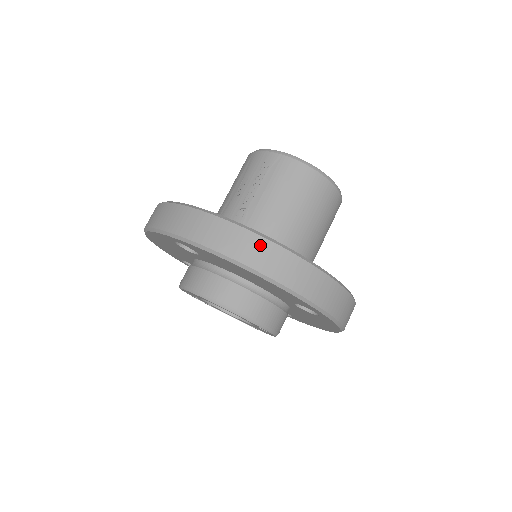
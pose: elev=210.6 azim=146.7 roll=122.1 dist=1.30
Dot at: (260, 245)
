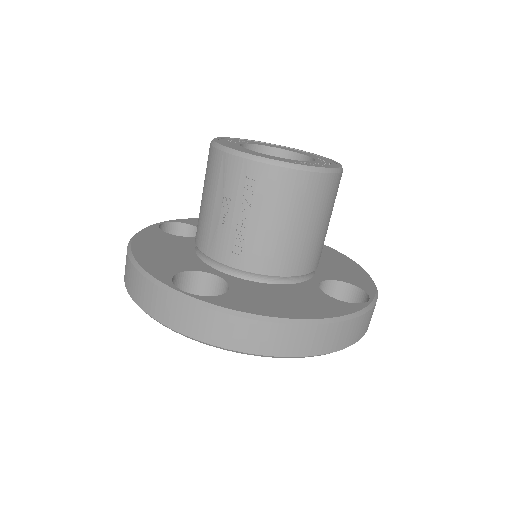
Dot at: (290, 333)
